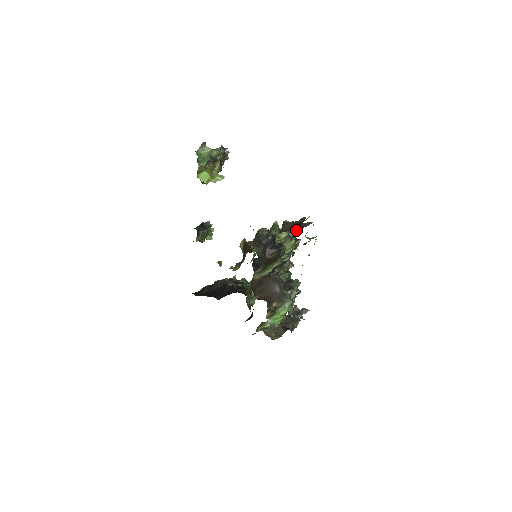
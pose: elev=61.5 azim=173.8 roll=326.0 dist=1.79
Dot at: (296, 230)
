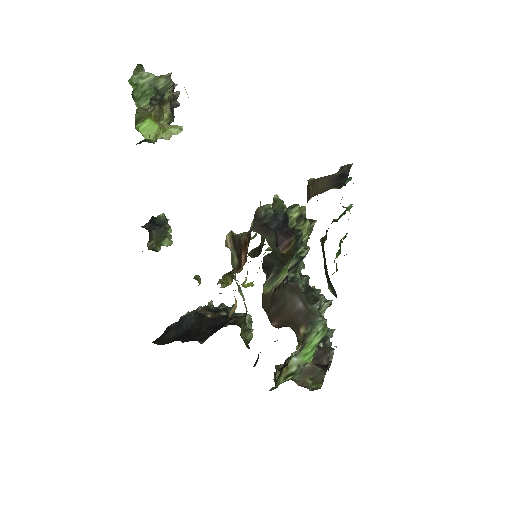
Dot at: (344, 185)
